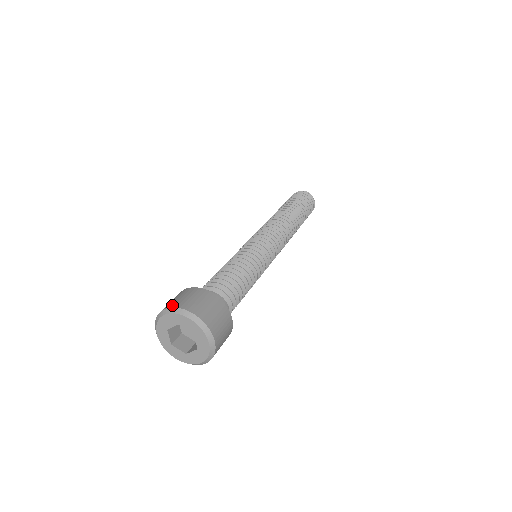
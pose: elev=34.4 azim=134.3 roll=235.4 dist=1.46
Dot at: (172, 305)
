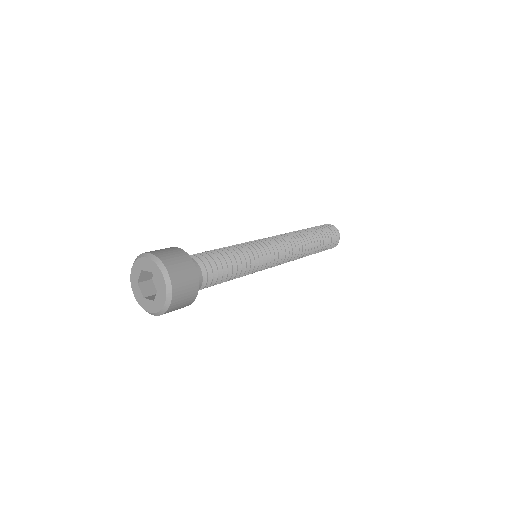
Dot at: (157, 254)
